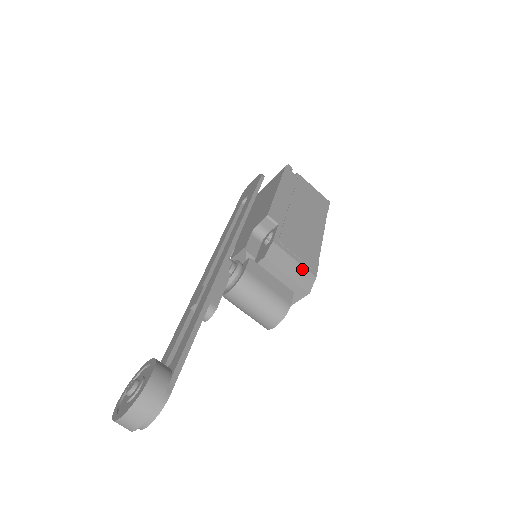
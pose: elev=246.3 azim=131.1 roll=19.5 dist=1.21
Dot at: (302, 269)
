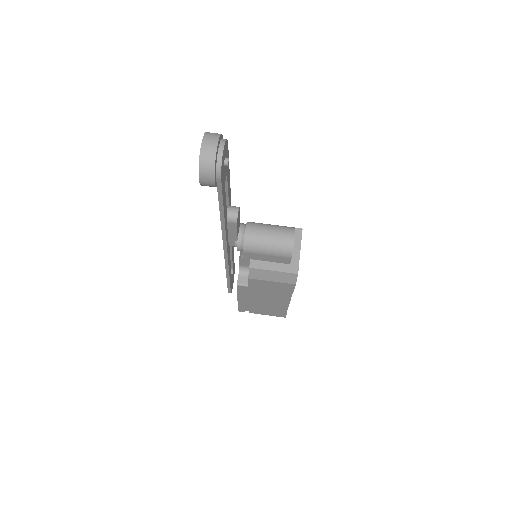
Dot at: occluded
